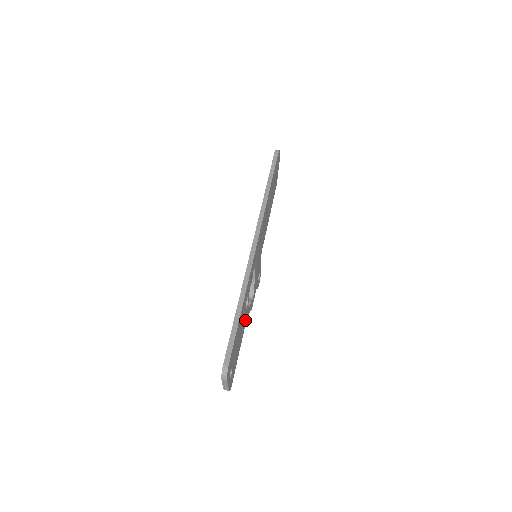
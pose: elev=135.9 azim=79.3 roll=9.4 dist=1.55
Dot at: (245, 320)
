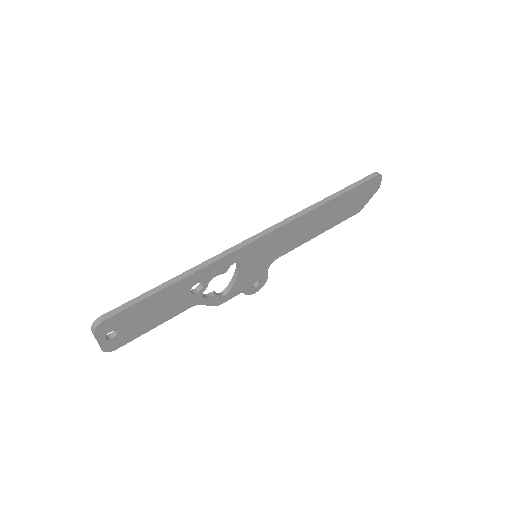
Dot at: (187, 305)
